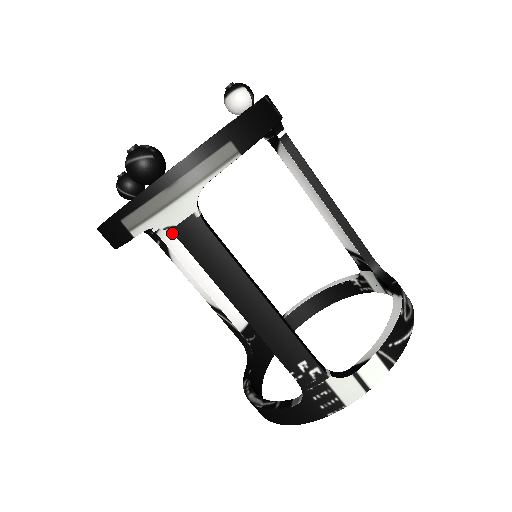
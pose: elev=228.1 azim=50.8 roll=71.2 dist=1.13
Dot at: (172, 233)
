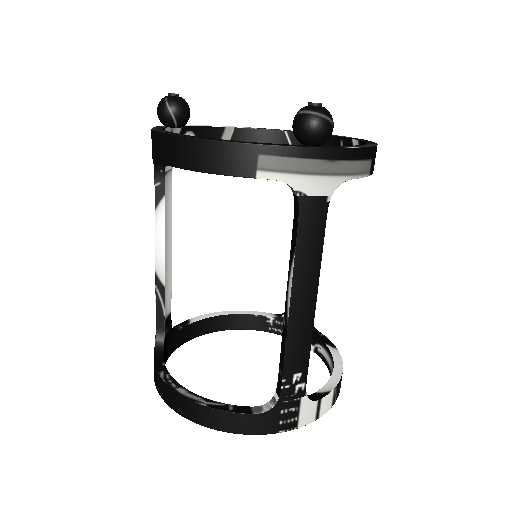
Dot at: (299, 200)
